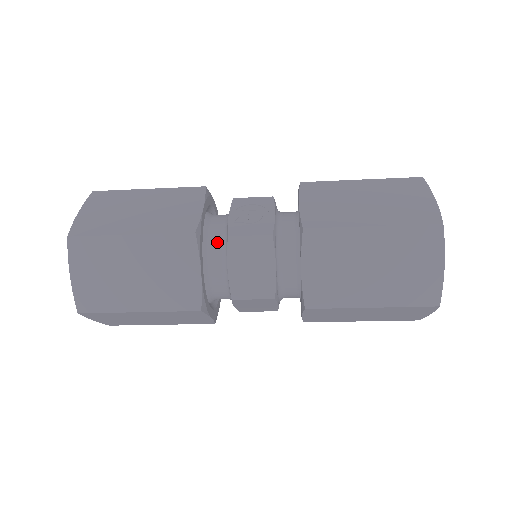
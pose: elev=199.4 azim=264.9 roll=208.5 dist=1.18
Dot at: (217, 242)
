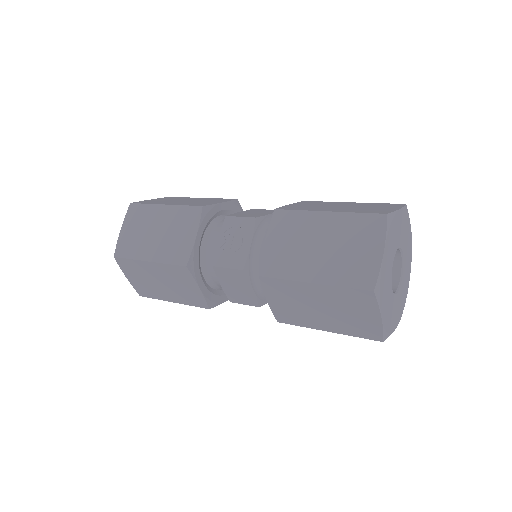
Dot at: (212, 261)
